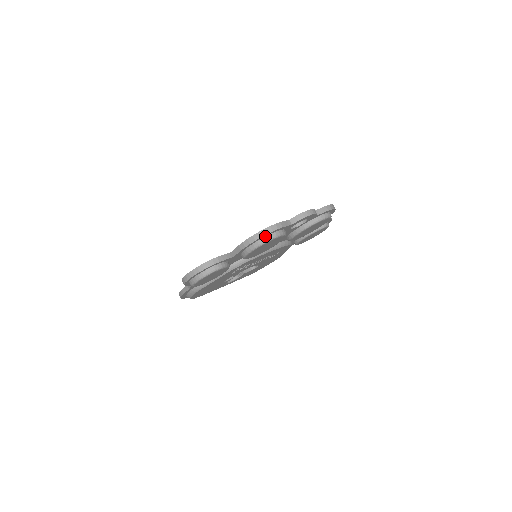
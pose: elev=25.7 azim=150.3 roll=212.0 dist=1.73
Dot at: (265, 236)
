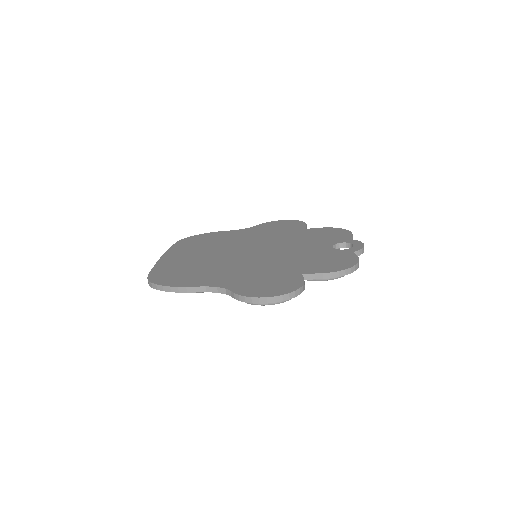
Dot at: occluded
